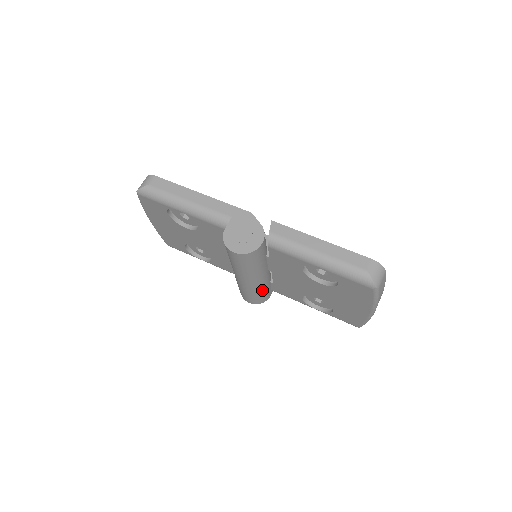
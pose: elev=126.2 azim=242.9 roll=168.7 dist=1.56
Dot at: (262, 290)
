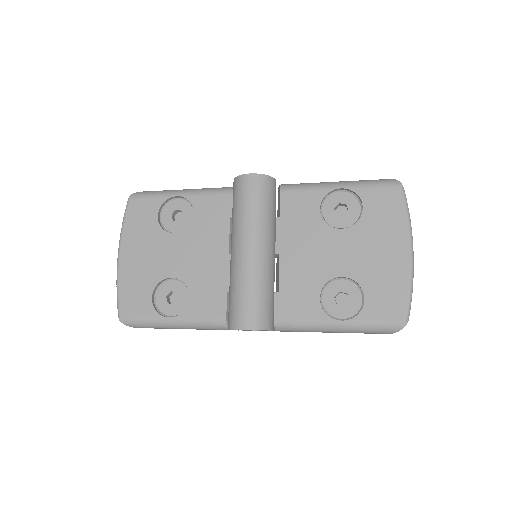
Dot at: (267, 287)
